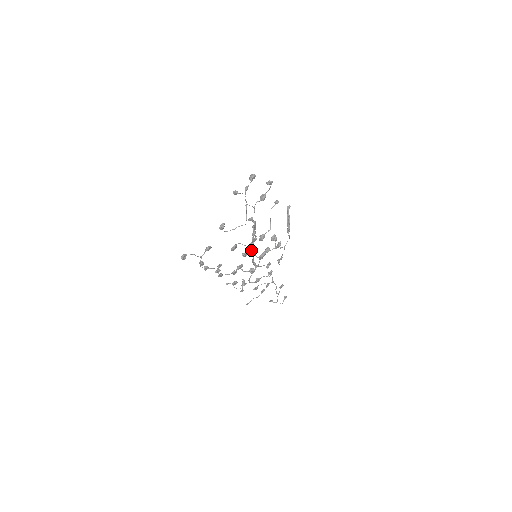
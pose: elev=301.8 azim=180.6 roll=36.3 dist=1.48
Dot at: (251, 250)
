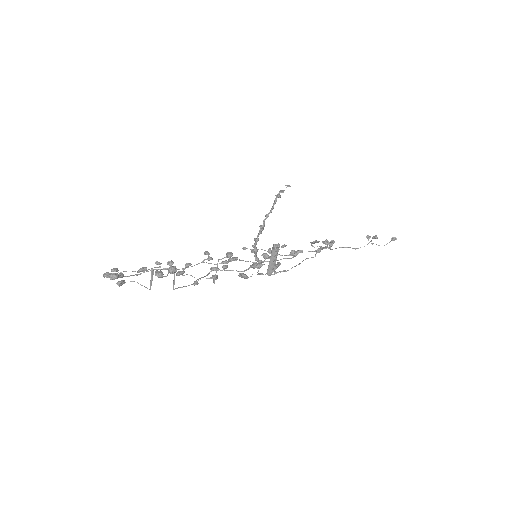
Dot at: (224, 267)
